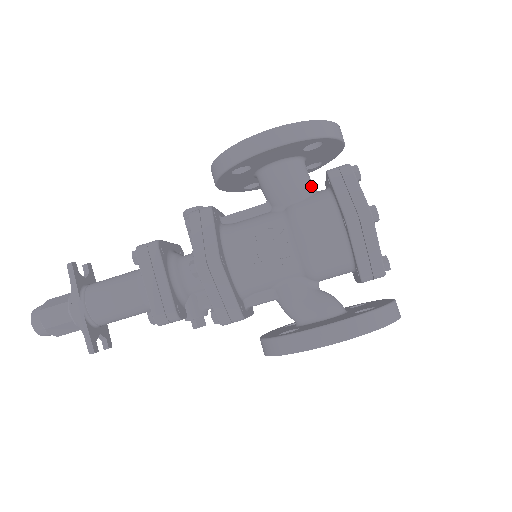
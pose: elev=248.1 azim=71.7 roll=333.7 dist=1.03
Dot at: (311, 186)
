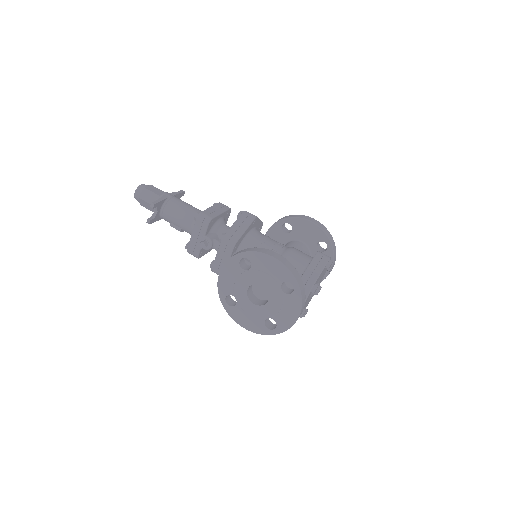
Dot at: occluded
